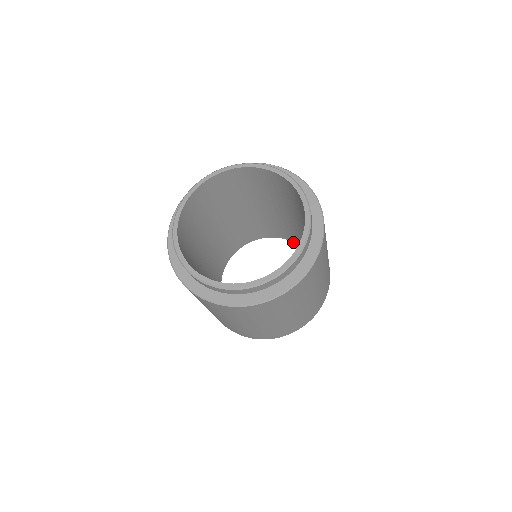
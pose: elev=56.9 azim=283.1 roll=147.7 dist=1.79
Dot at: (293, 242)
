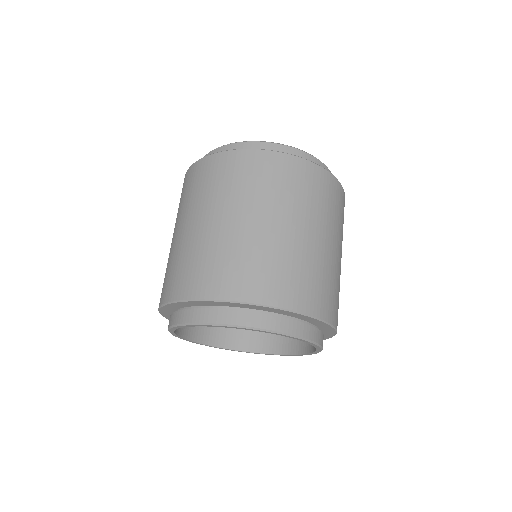
Dot at: (287, 354)
